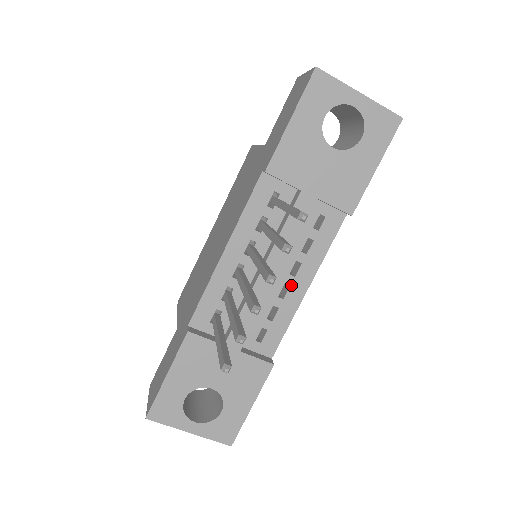
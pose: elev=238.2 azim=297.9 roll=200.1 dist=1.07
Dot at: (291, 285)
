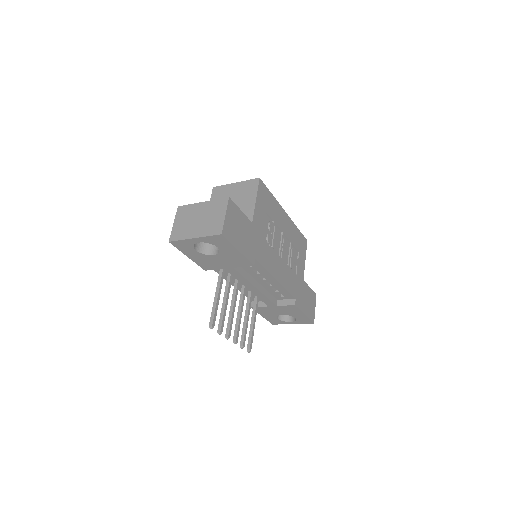
Dot at: (269, 282)
